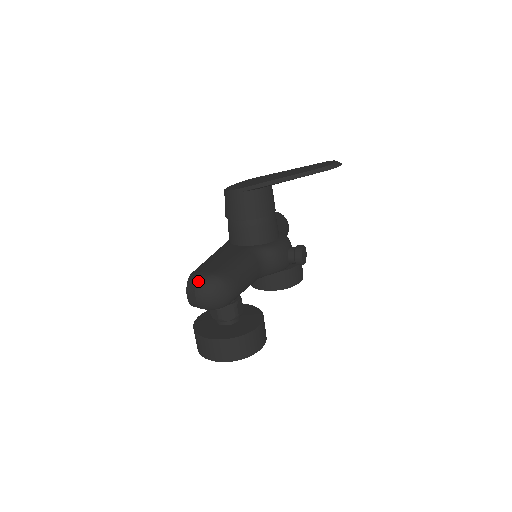
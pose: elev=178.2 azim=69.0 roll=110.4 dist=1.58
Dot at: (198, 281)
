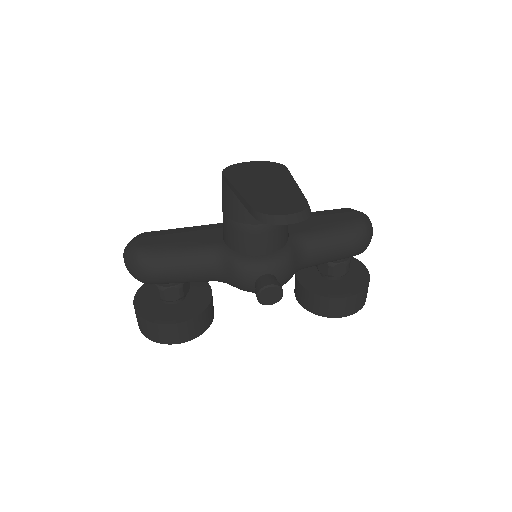
Dot at: (128, 244)
